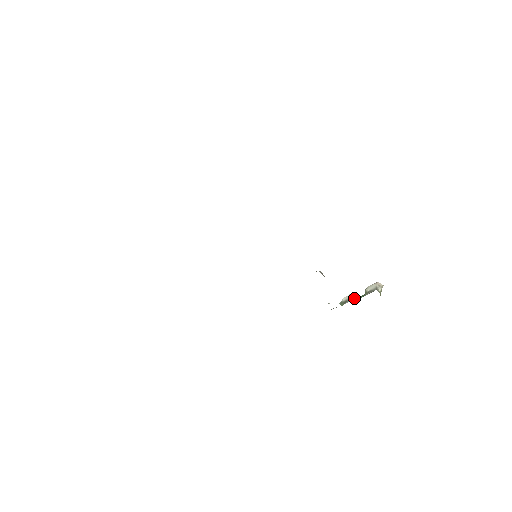
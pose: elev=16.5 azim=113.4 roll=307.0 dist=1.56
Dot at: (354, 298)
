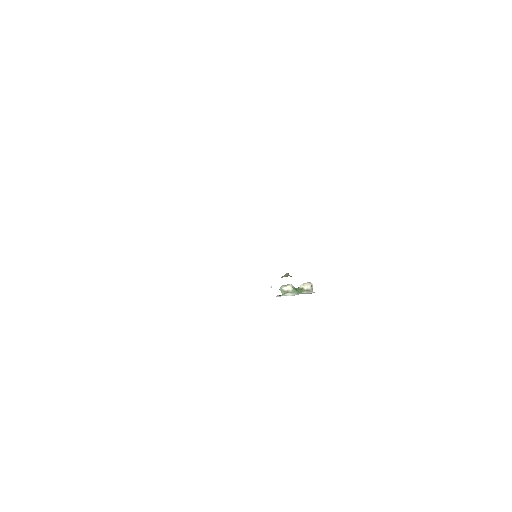
Dot at: (294, 291)
